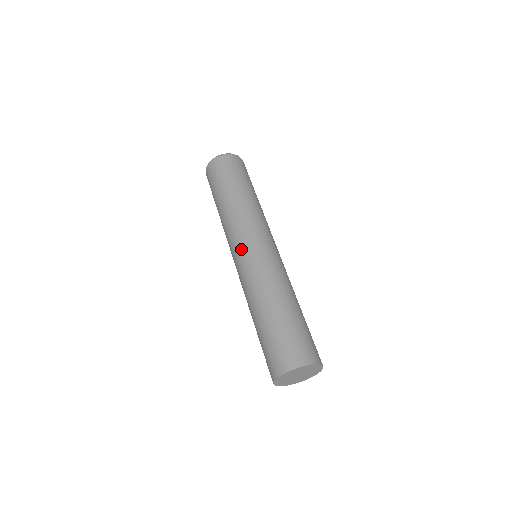
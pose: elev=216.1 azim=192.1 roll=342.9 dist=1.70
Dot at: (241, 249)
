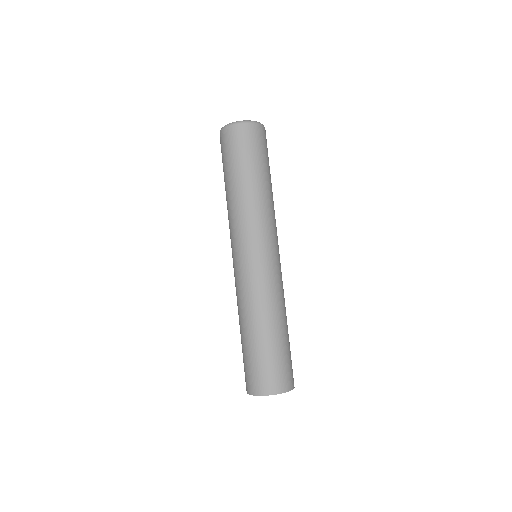
Dot at: (263, 252)
